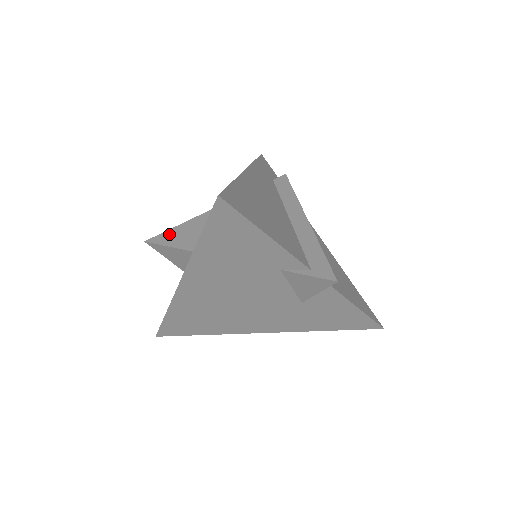
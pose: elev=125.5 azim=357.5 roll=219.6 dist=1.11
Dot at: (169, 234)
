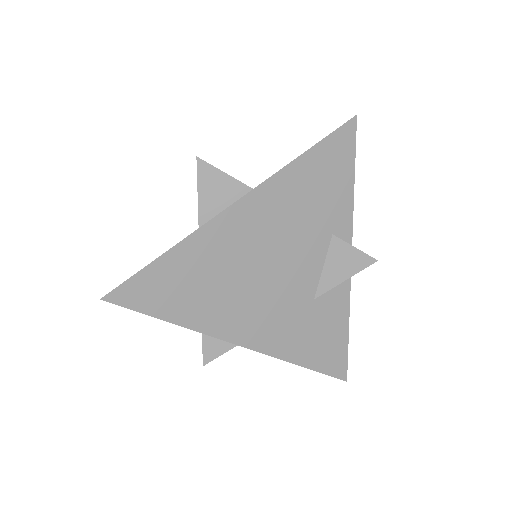
Dot at: occluded
